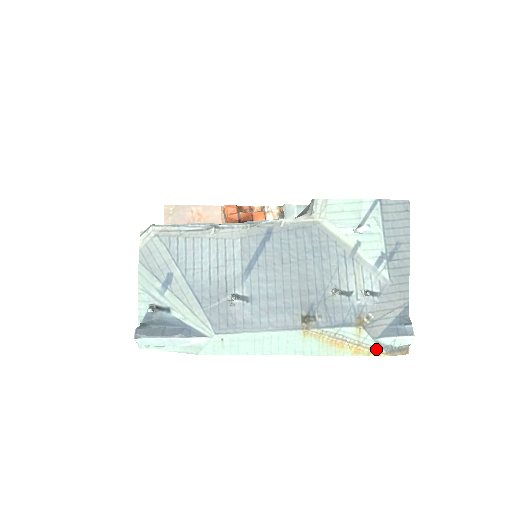
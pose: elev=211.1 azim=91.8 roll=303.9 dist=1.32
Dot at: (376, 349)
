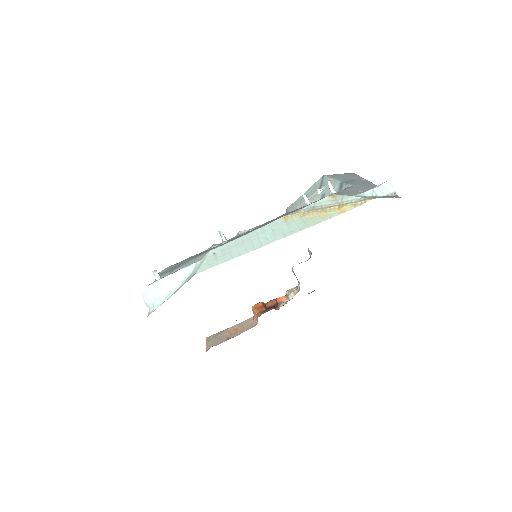
Dot at: (359, 200)
